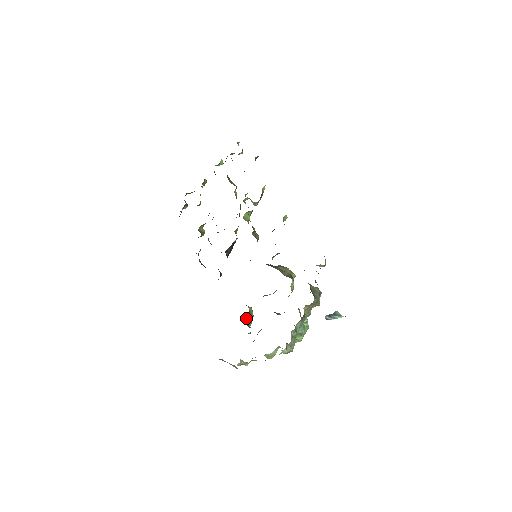
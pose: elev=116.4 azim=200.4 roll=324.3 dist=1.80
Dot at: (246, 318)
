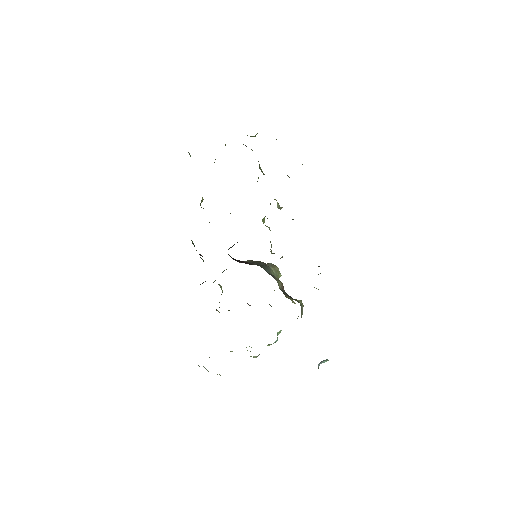
Dot at: occluded
